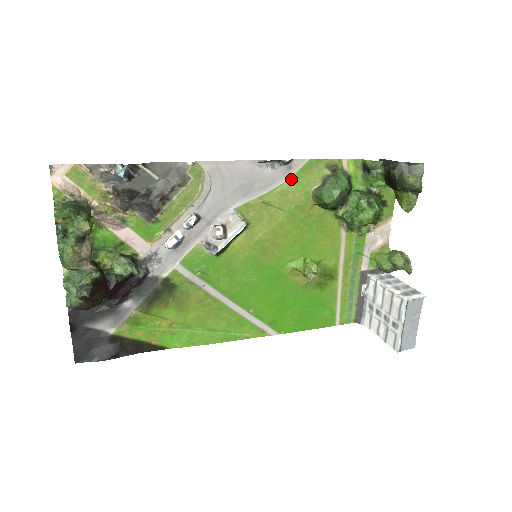
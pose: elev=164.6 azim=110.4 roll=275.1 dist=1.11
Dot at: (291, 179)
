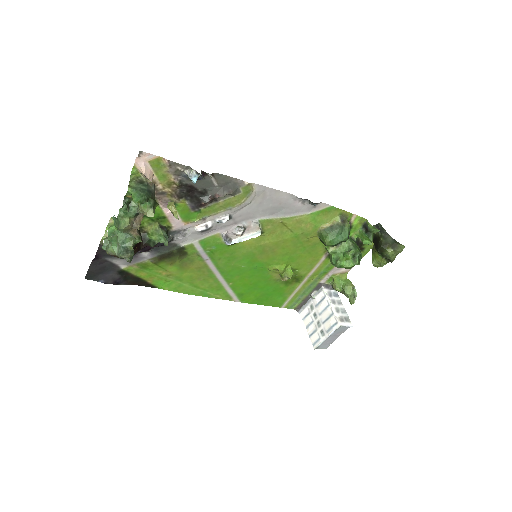
Dot at: (311, 214)
